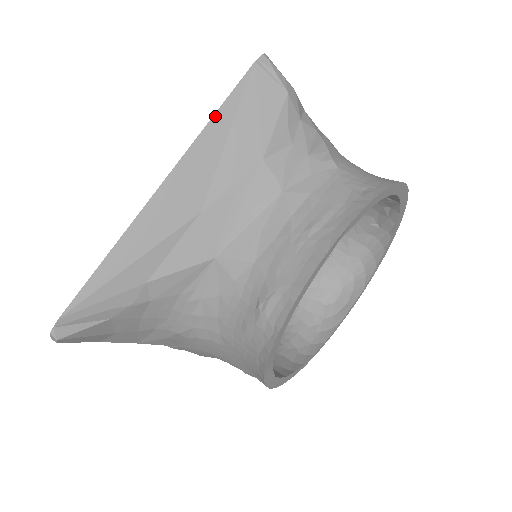
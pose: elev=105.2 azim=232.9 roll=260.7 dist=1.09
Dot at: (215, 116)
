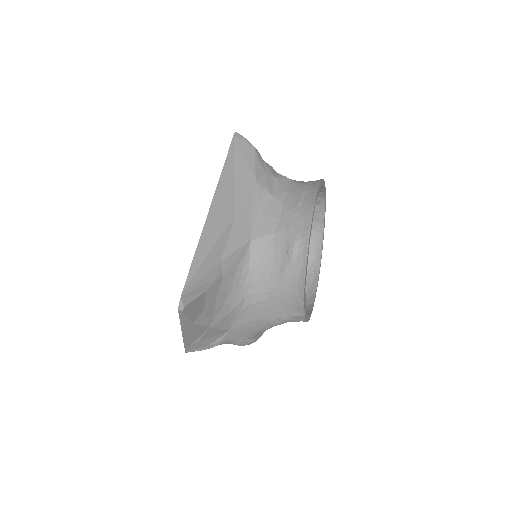
Dot at: (225, 164)
